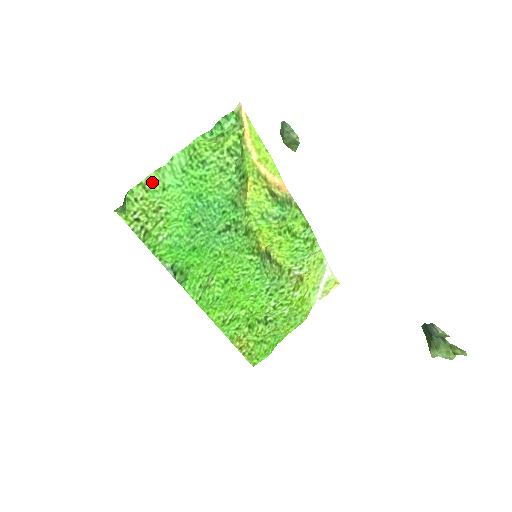
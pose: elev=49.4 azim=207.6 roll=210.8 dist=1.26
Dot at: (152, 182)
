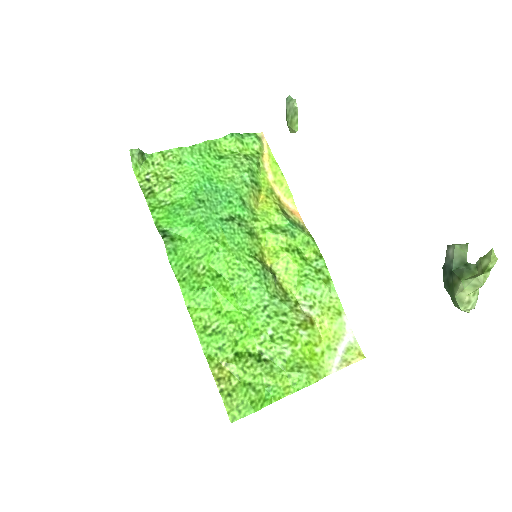
Dot at: (171, 155)
